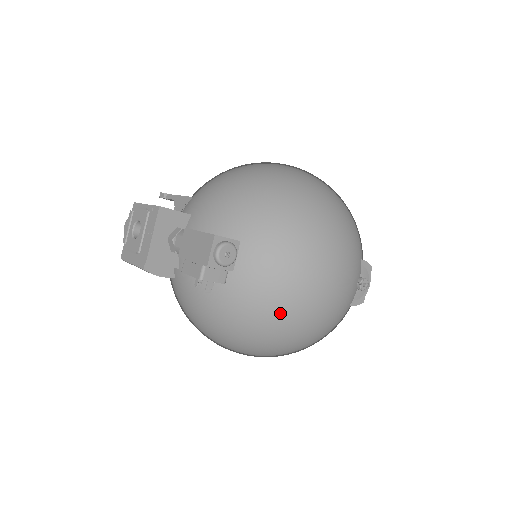
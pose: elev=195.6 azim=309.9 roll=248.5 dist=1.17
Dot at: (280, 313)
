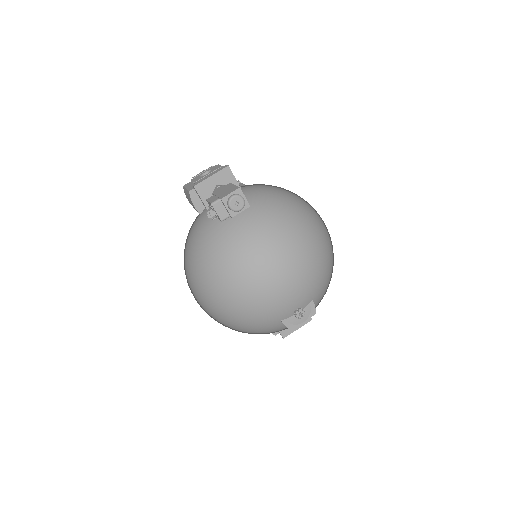
Dot at: (235, 270)
